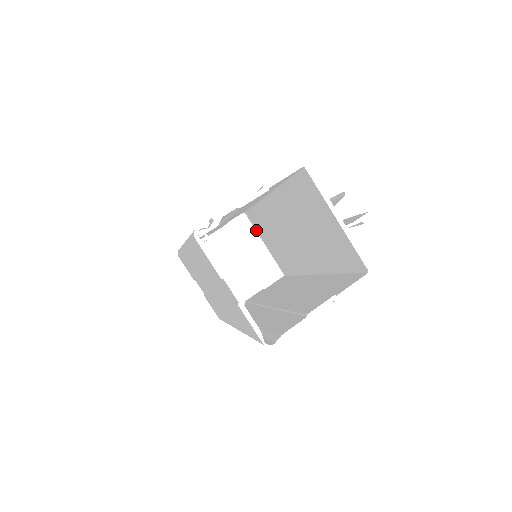
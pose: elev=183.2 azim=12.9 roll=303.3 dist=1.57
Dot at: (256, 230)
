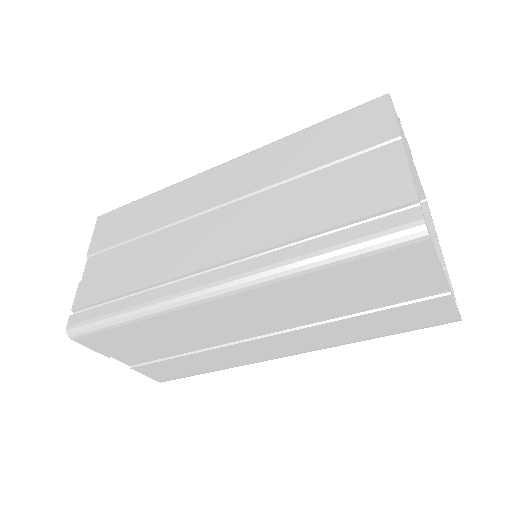
Dot at: occluded
